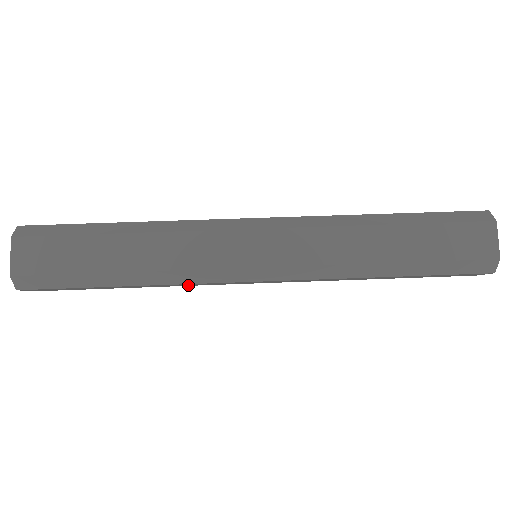
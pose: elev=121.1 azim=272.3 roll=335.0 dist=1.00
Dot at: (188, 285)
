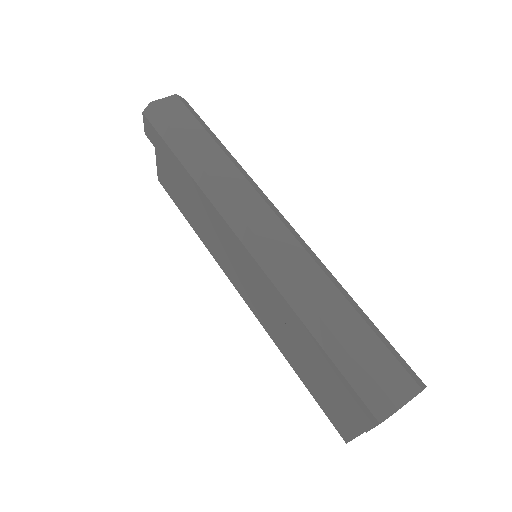
Dot at: (205, 210)
